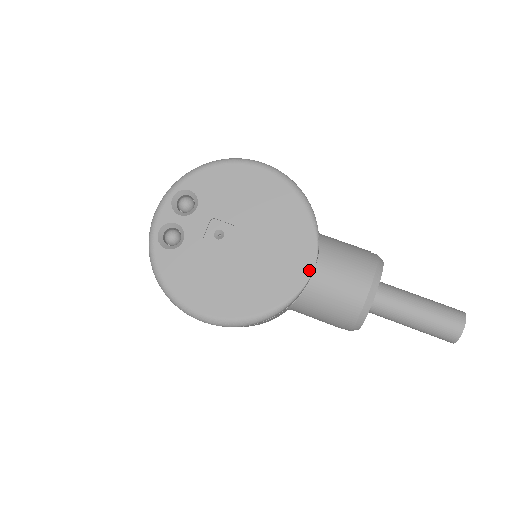
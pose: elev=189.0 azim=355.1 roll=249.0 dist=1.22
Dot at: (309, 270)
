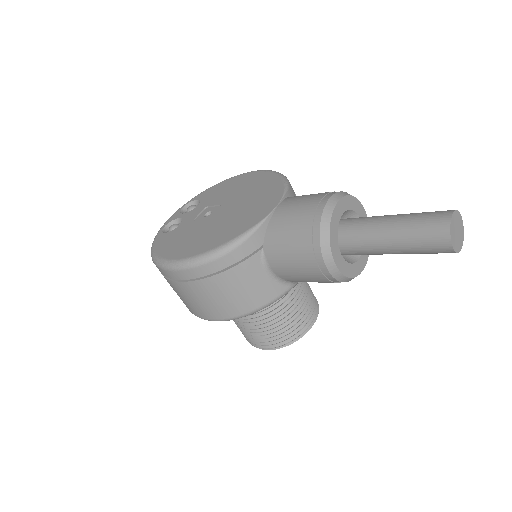
Dot at: (273, 207)
